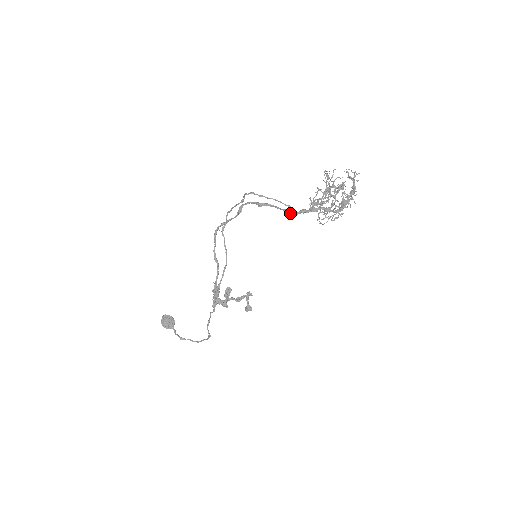
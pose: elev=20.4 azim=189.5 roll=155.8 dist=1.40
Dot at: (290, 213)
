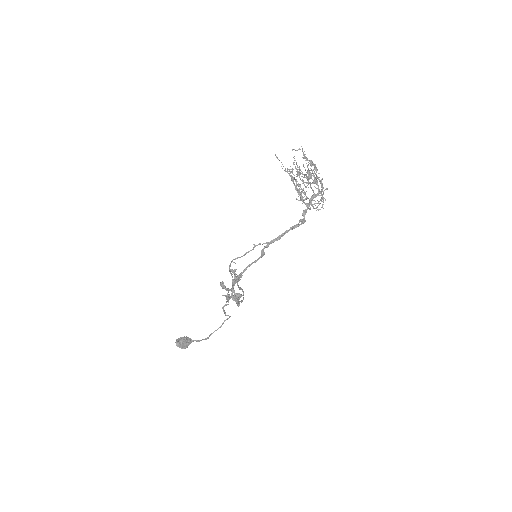
Dot at: occluded
